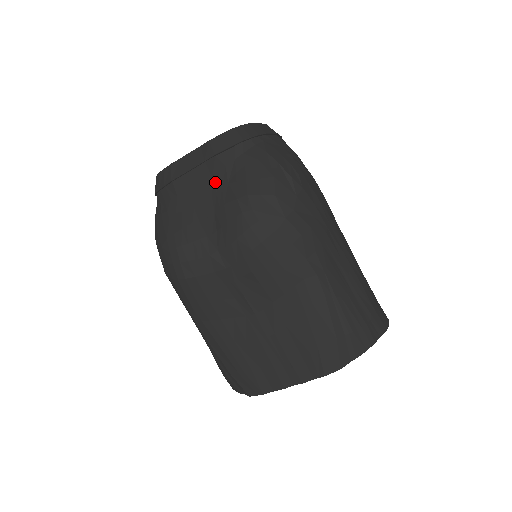
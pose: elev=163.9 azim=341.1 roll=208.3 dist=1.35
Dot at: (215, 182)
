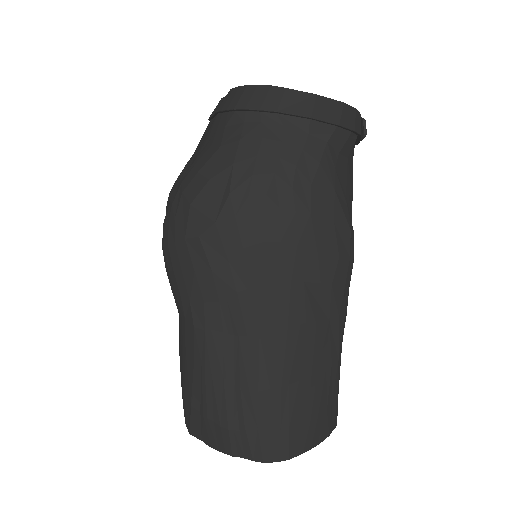
Dot at: (201, 146)
